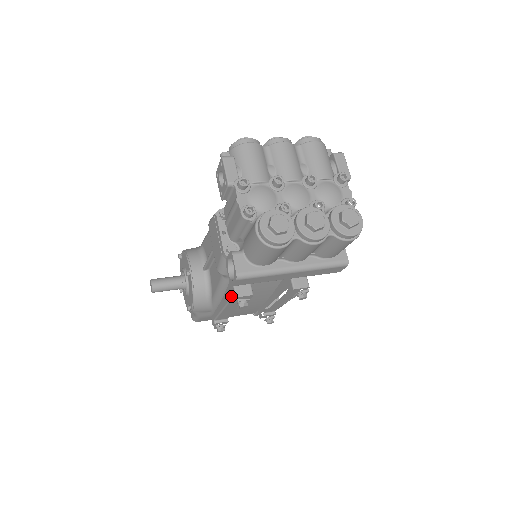
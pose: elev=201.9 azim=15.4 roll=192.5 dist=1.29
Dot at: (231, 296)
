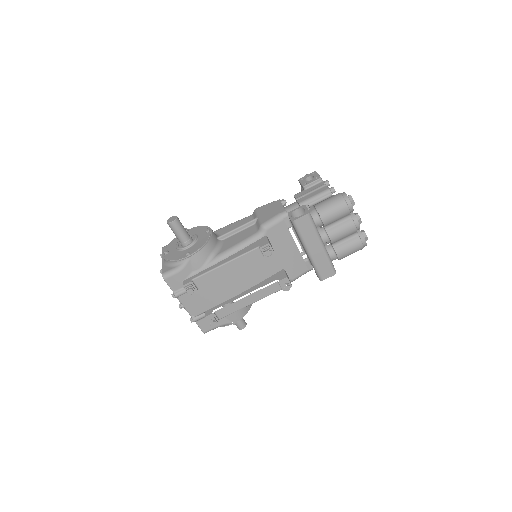
Dot at: (258, 246)
